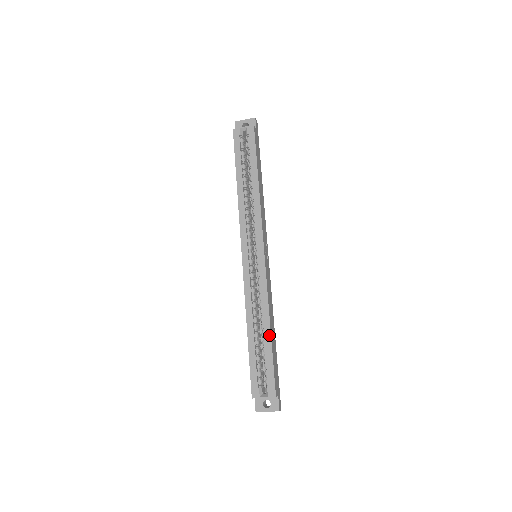
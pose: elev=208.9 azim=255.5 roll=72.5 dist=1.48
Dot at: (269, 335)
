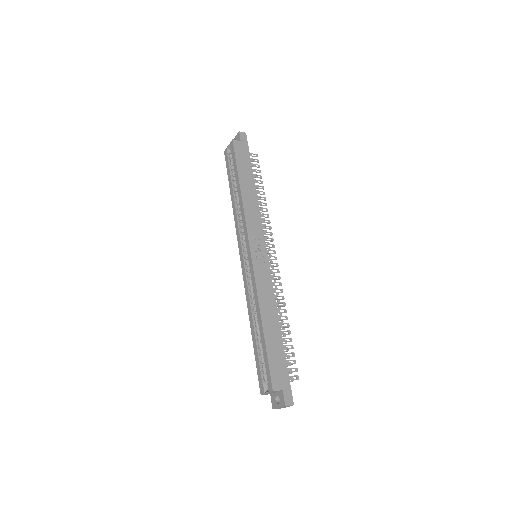
Dot at: (262, 329)
